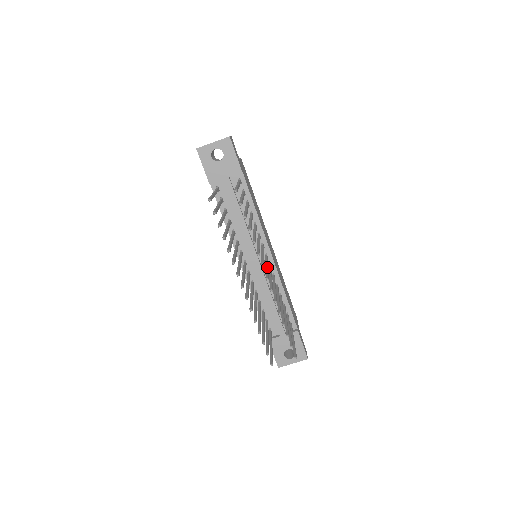
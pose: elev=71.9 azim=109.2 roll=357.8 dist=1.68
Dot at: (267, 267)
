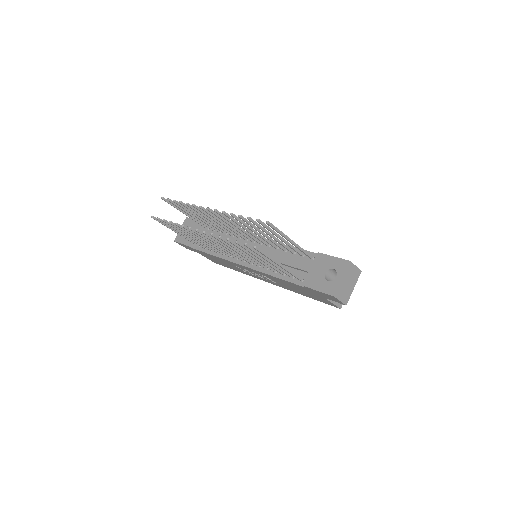
Dot at: (226, 222)
